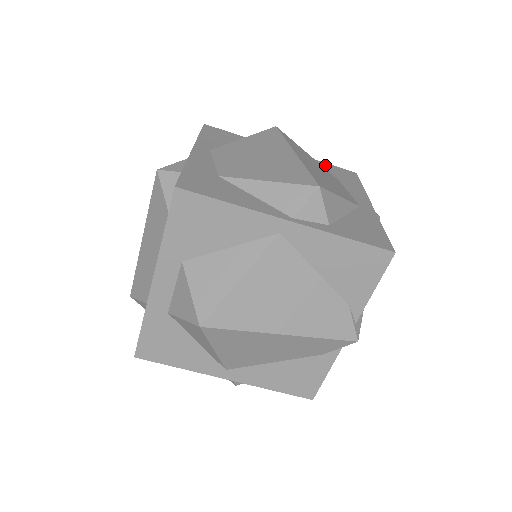
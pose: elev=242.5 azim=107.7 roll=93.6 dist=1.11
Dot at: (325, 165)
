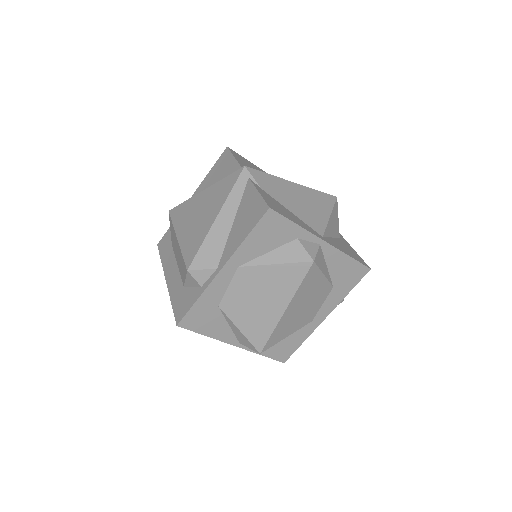
Dot at: (347, 263)
